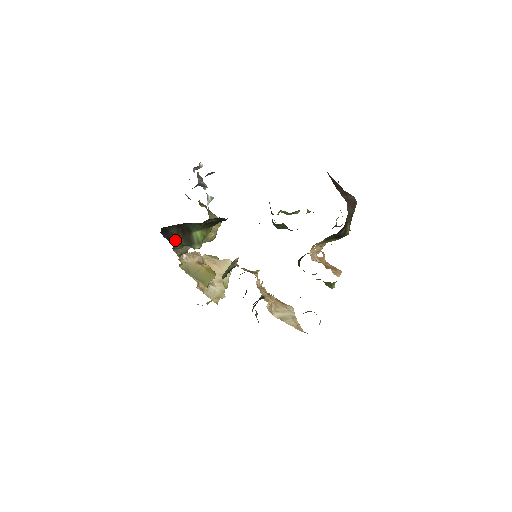
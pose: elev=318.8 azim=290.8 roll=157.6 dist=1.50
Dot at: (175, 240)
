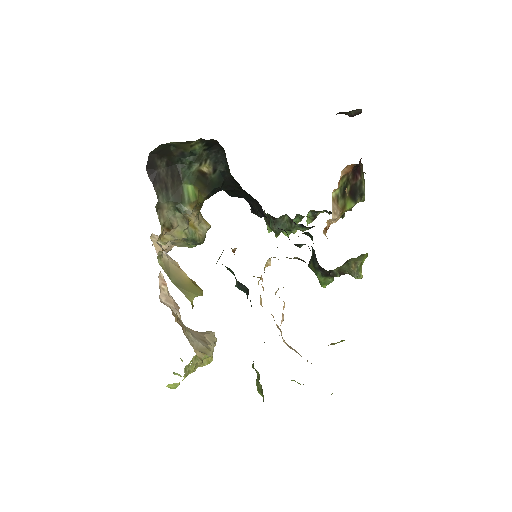
Dot at: (161, 189)
